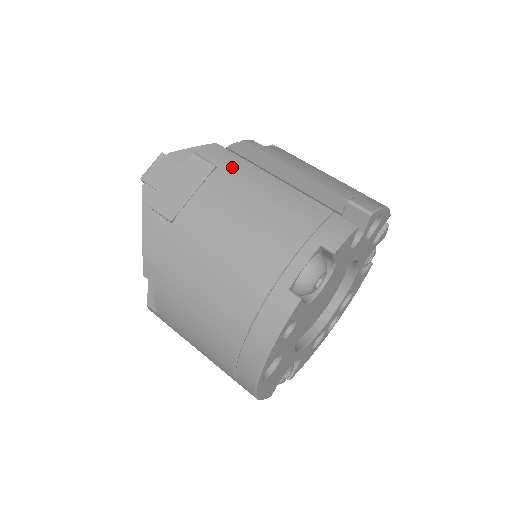
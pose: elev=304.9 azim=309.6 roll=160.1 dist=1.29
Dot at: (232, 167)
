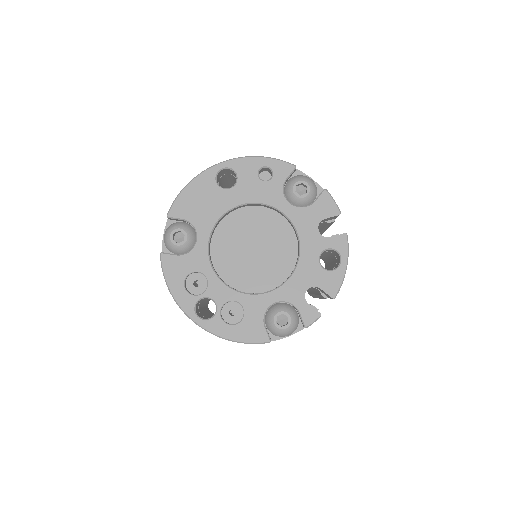
Dot at: occluded
